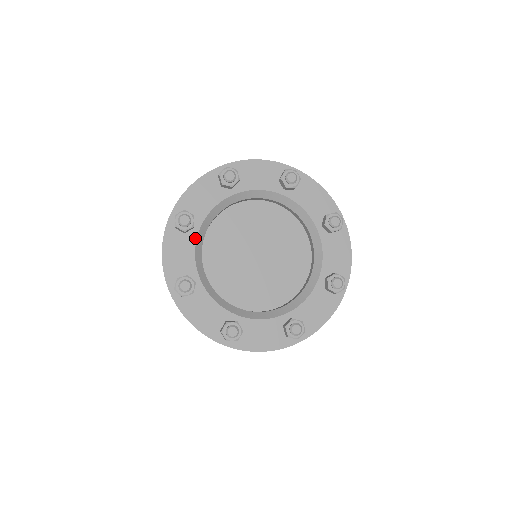
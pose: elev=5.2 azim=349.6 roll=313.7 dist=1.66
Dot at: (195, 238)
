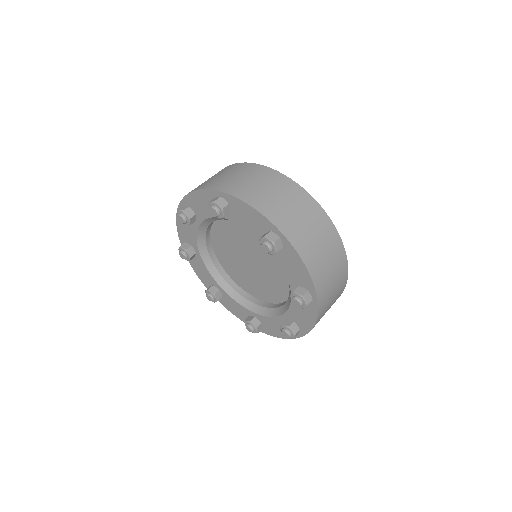
Dot at: occluded
